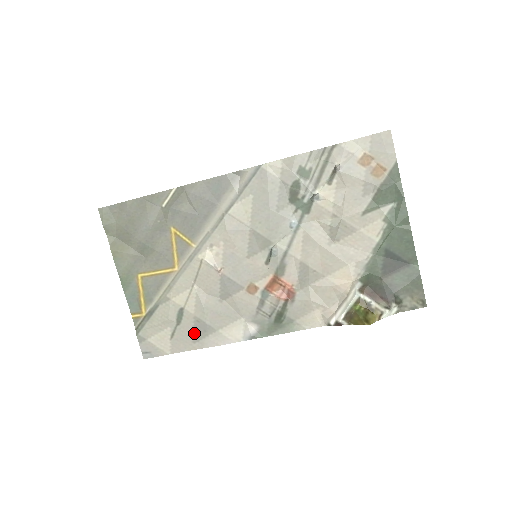
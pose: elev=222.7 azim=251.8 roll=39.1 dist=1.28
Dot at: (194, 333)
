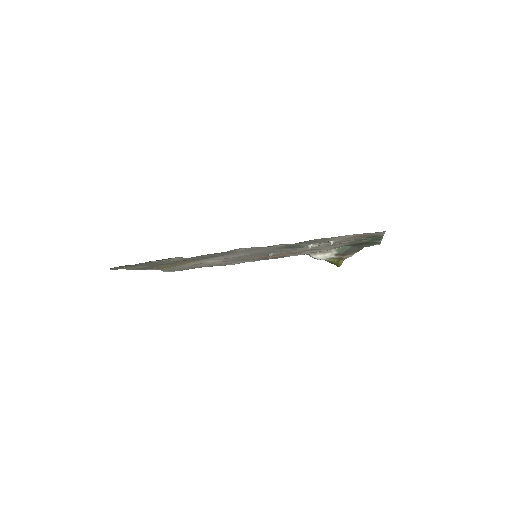
Dot at: (208, 266)
